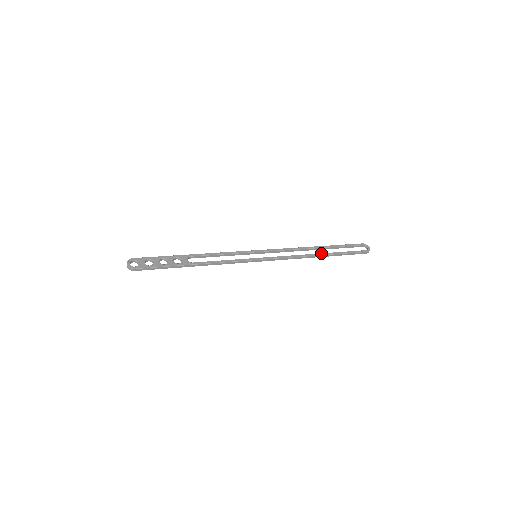
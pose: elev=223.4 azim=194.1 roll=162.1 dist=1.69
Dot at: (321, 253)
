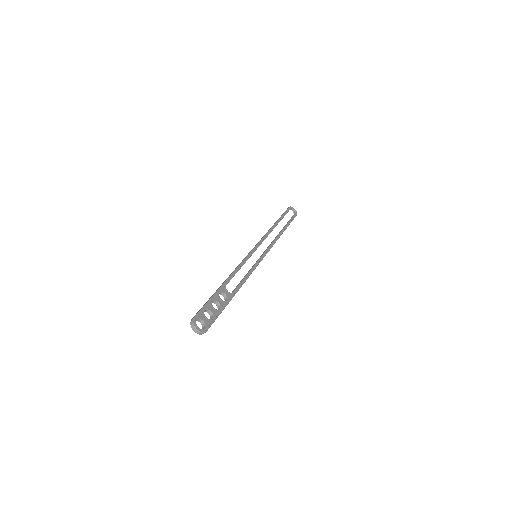
Dot at: (282, 230)
